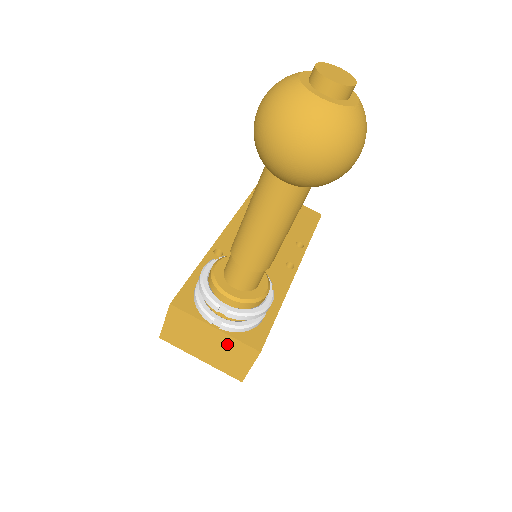
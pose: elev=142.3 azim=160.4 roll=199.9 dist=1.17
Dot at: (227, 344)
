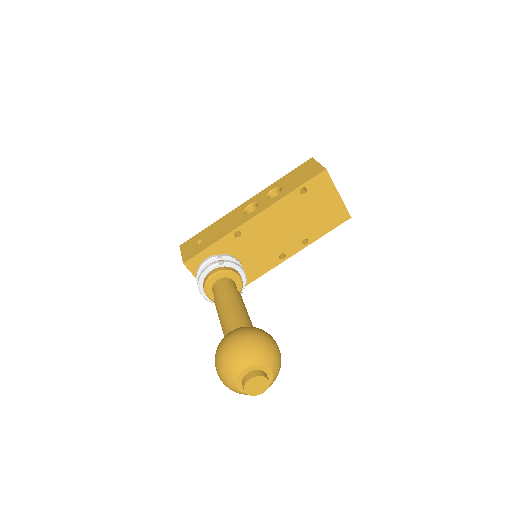
Dot at: occluded
